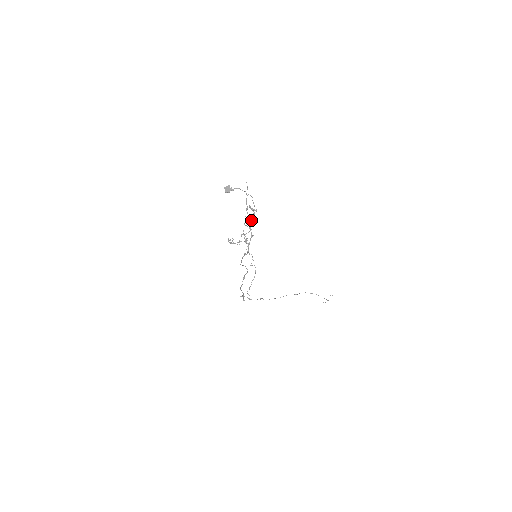
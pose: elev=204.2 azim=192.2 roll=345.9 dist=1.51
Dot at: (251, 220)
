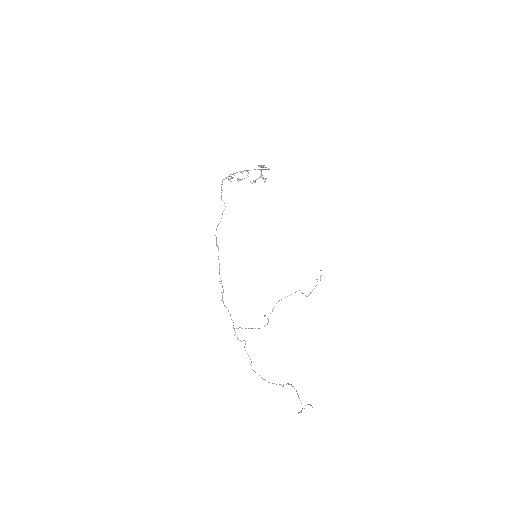
Dot at: occluded
